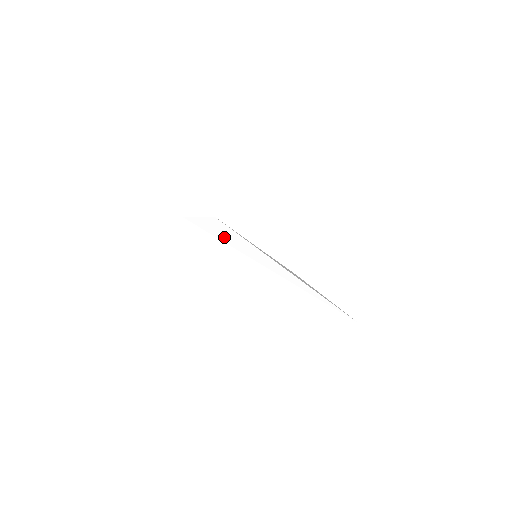
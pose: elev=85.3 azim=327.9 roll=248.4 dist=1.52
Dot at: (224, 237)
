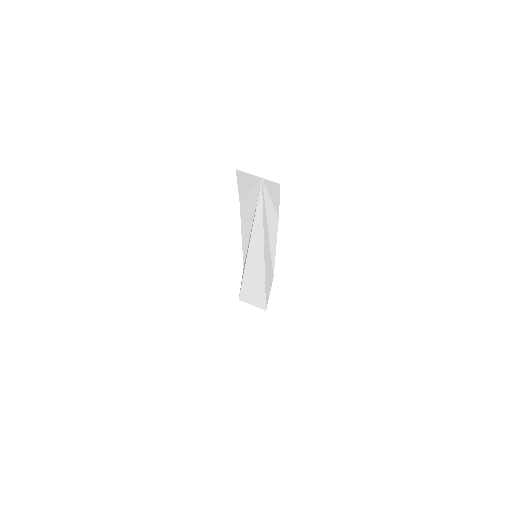
Dot at: occluded
